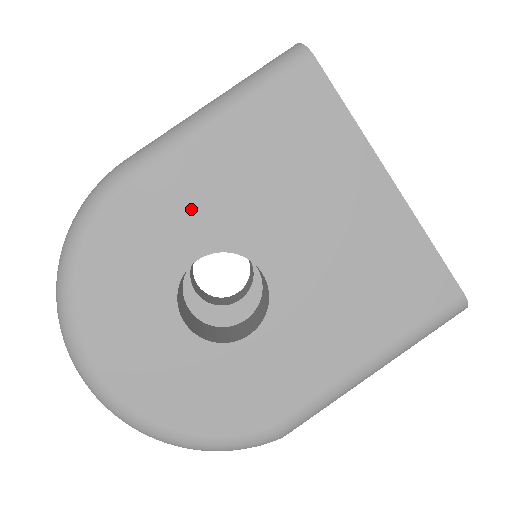
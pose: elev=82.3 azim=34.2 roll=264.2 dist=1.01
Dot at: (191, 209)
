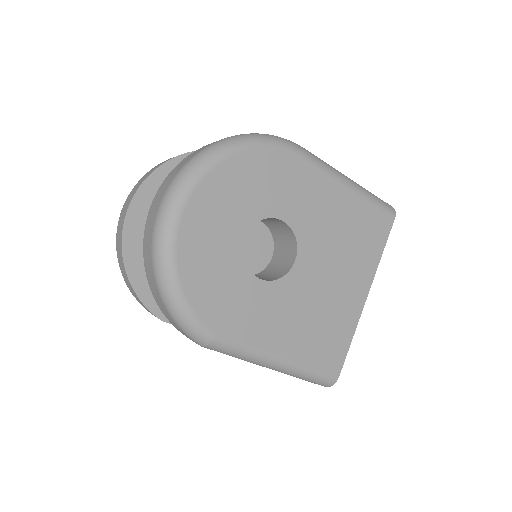
Dot at: (305, 200)
